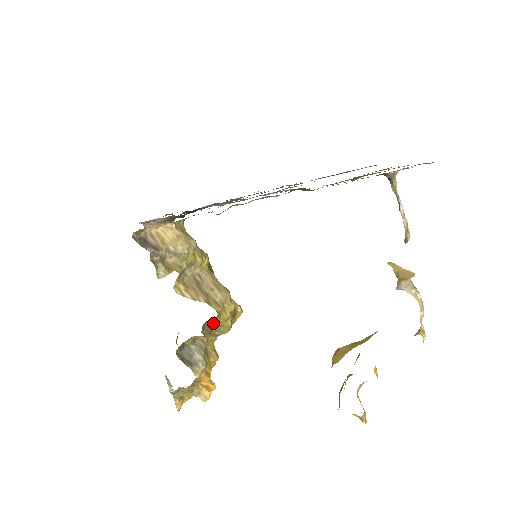
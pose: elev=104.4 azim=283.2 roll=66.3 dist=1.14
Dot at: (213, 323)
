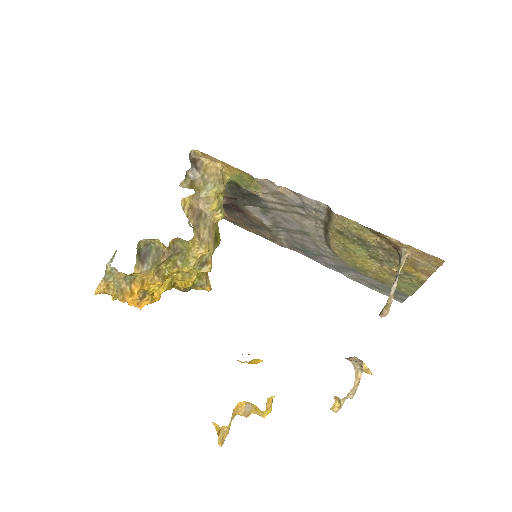
Dot at: (183, 252)
